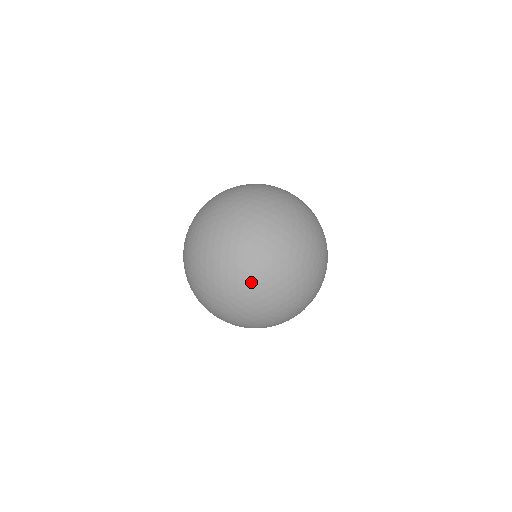
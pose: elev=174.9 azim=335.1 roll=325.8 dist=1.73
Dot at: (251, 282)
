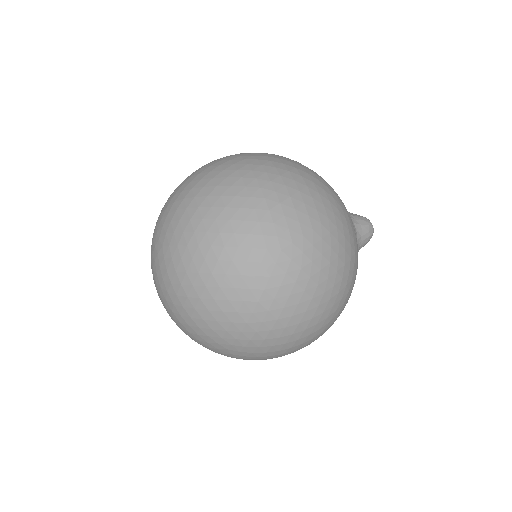
Dot at: occluded
